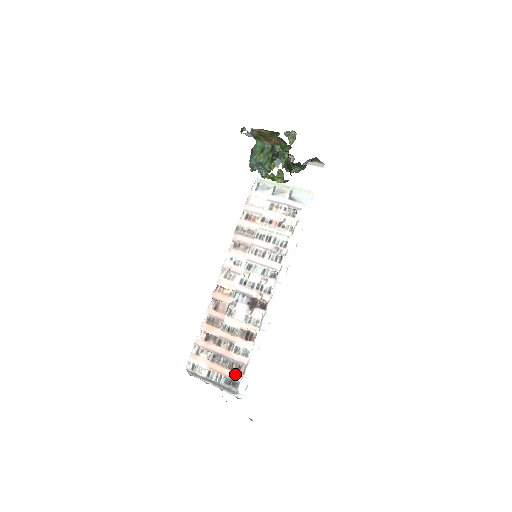
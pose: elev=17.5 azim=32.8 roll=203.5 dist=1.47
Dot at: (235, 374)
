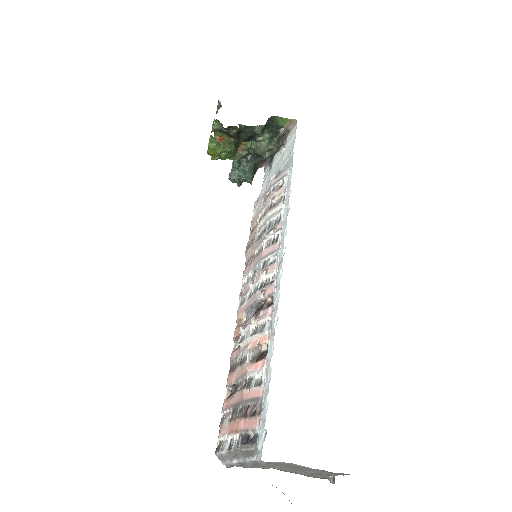
Dot at: (250, 421)
